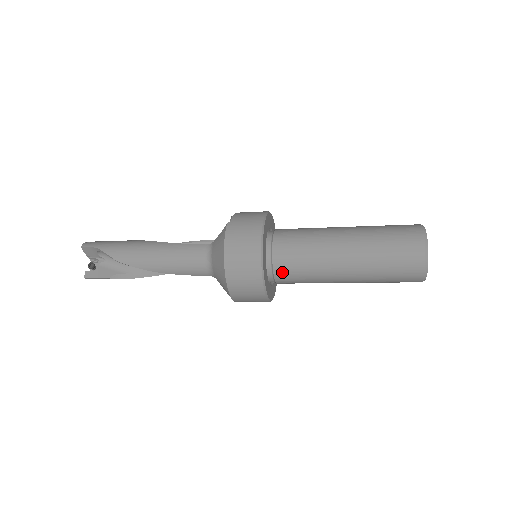
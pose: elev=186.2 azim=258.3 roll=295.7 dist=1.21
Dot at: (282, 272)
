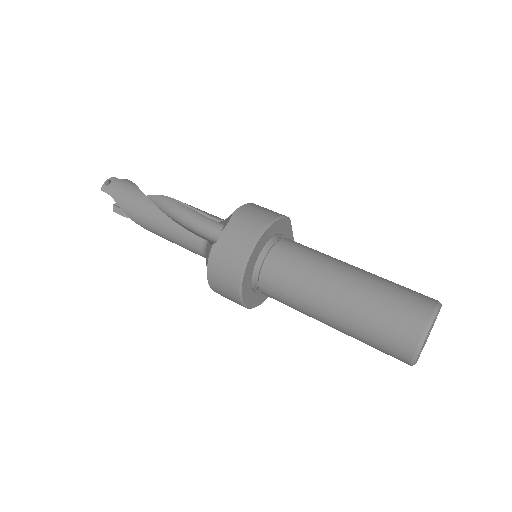
Dot at: (270, 297)
